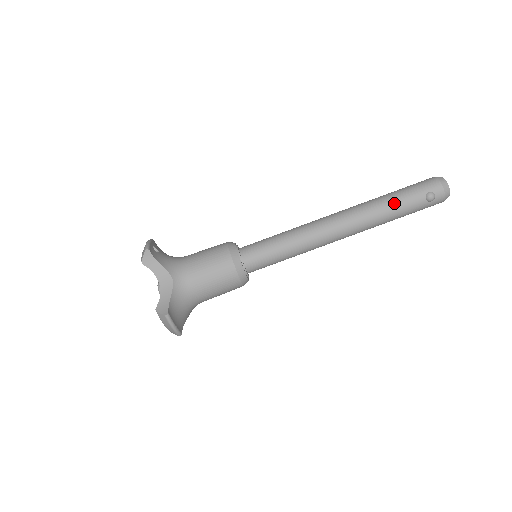
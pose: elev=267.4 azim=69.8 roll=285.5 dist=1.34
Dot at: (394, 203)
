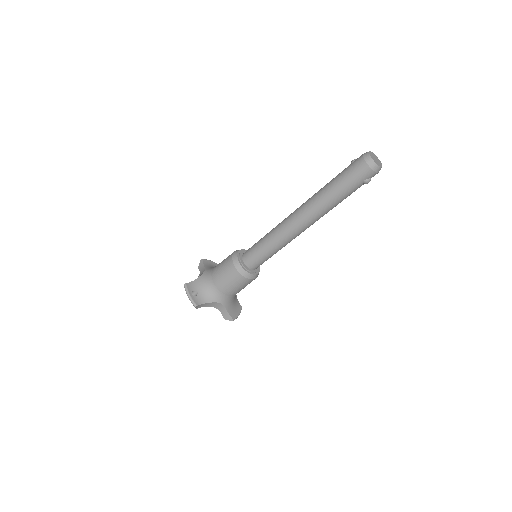
Dot at: (340, 199)
